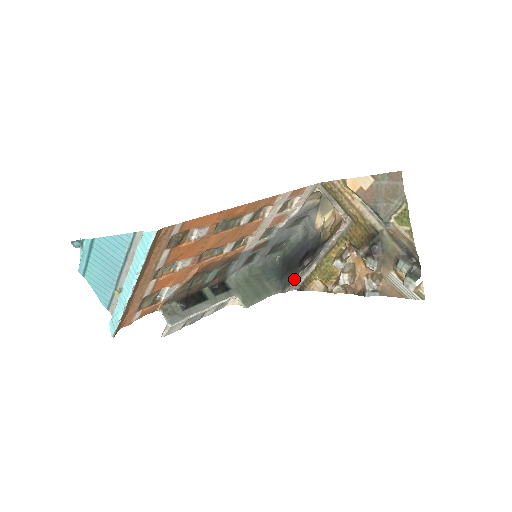
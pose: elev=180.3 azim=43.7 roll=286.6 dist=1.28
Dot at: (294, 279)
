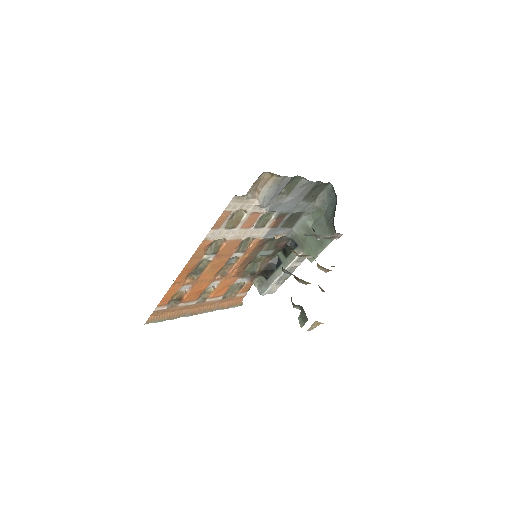
Dot at: (323, 238)
